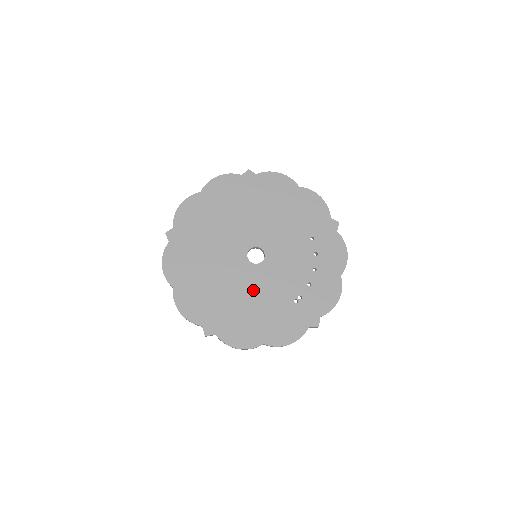
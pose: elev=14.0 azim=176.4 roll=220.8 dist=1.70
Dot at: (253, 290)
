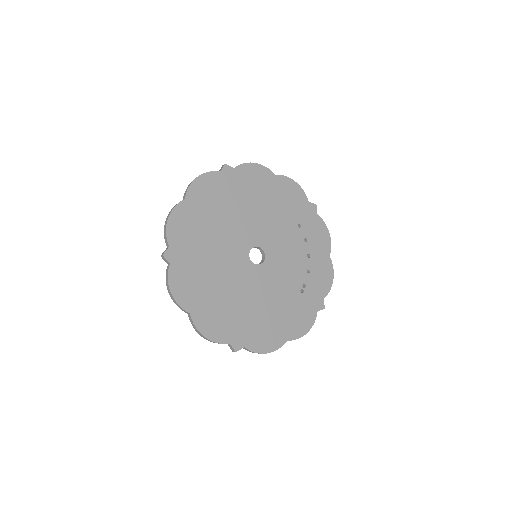
Dot at: (264, 292)
